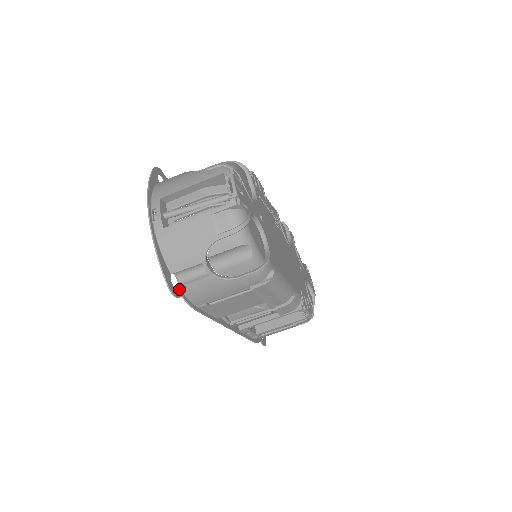
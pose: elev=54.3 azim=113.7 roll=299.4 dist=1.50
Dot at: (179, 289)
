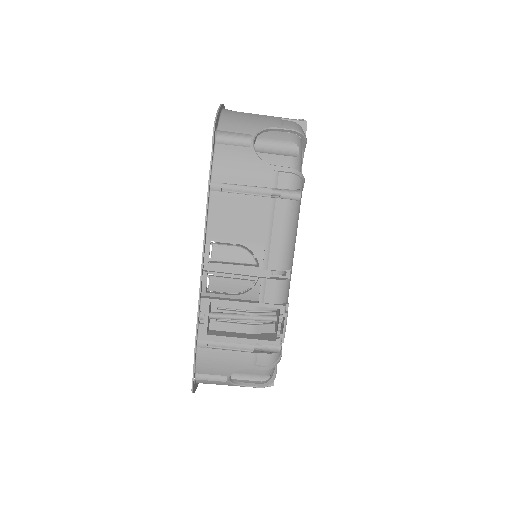
Dot at: (214, 144)
